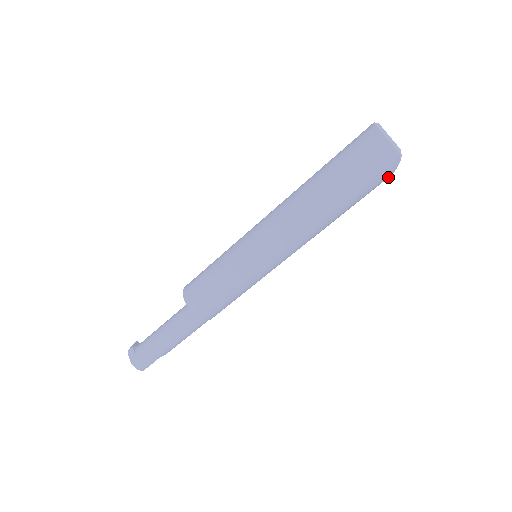
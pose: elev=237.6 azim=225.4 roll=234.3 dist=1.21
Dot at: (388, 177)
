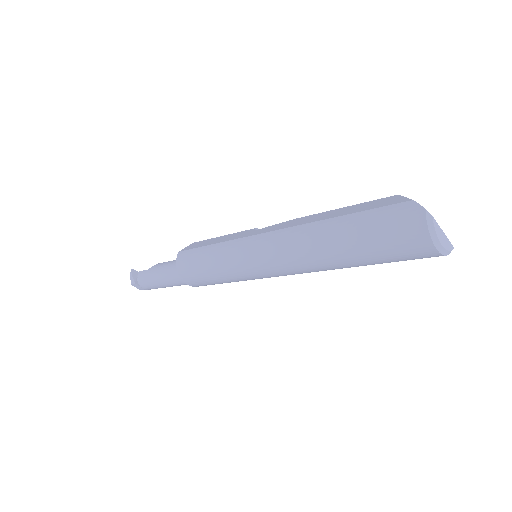
Dot at: occluded
